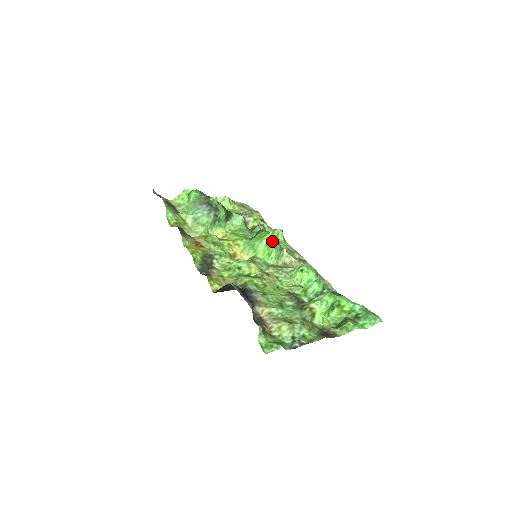
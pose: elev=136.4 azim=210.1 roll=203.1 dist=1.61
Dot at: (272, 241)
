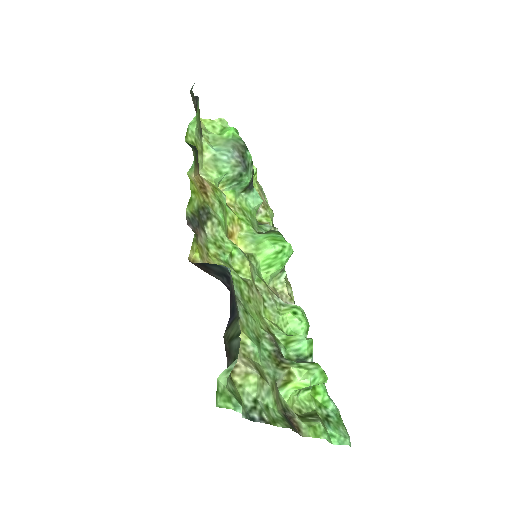
Dot at: (285, 253)
